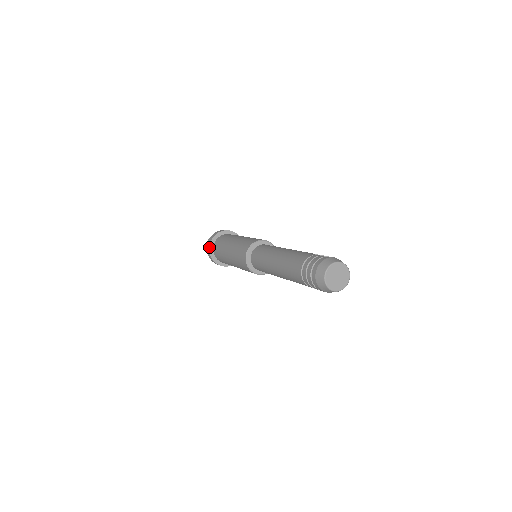
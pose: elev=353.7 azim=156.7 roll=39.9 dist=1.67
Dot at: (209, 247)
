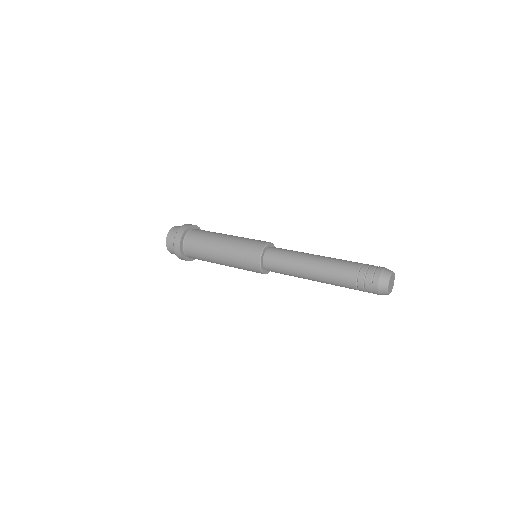
Dot at: (185, 260)
